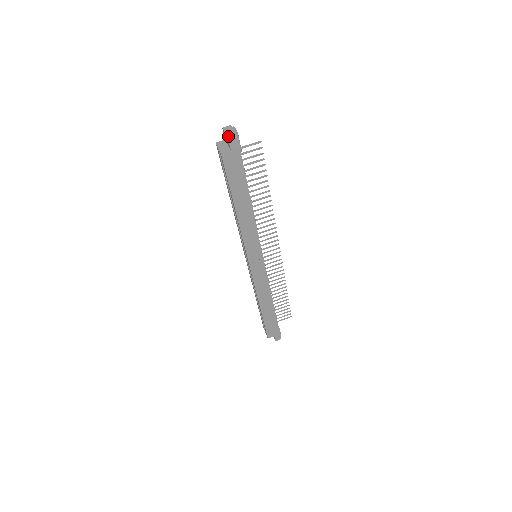
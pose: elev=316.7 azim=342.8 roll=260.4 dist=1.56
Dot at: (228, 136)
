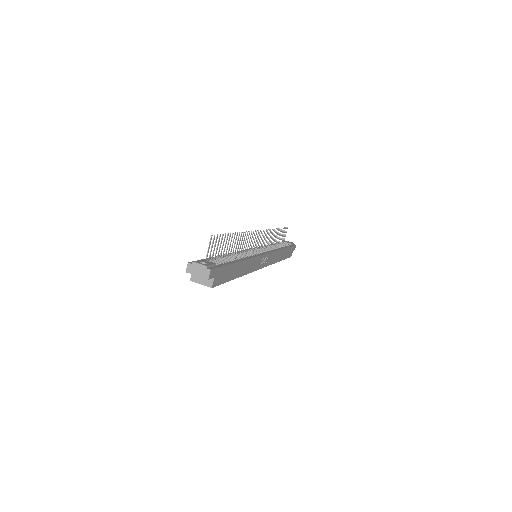
Dot at: (205, 277)
